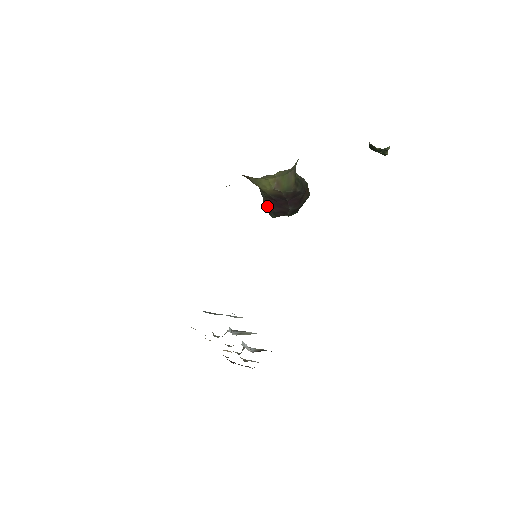
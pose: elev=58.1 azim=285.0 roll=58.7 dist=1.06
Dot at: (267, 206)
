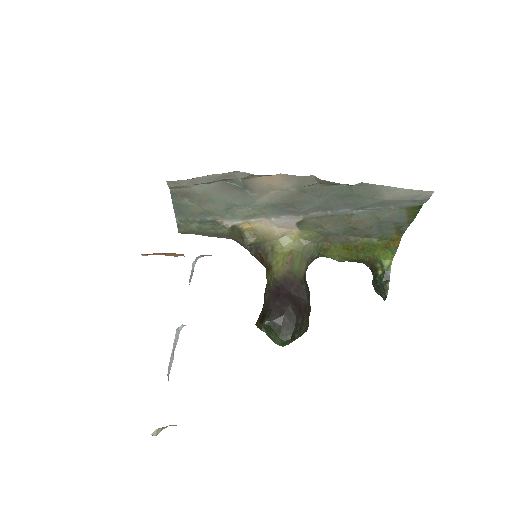
Dot at: (264, 310)
